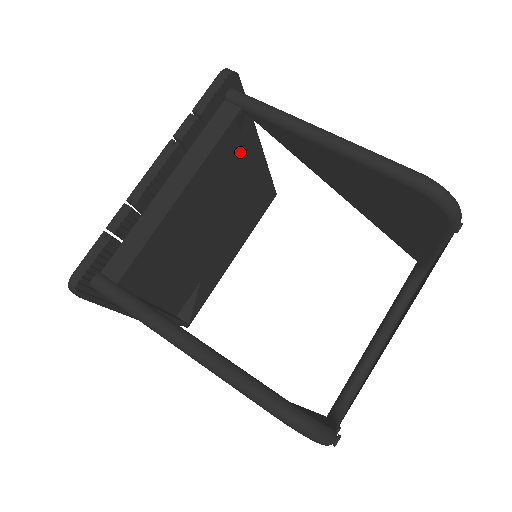
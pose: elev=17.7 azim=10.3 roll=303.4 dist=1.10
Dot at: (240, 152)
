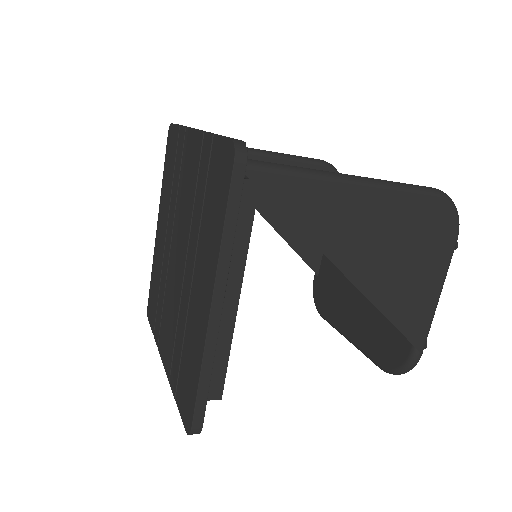
Dot at: occluded
